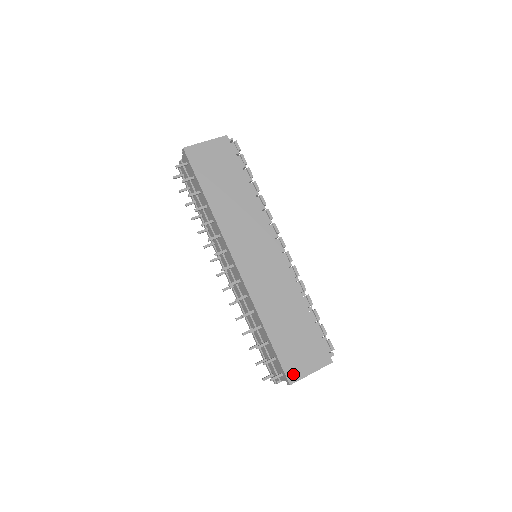
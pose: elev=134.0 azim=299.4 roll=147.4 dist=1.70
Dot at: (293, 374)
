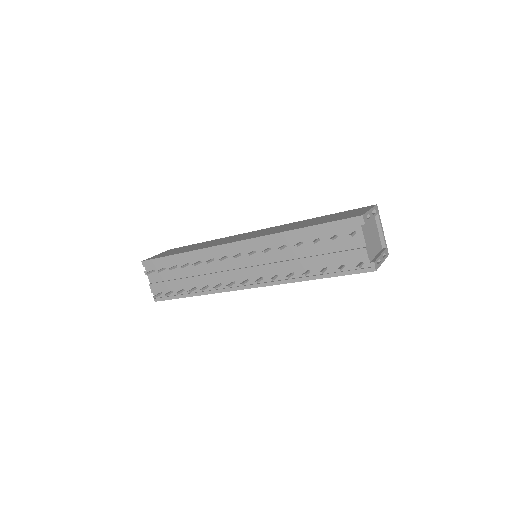
Dot at: (356, 215)
